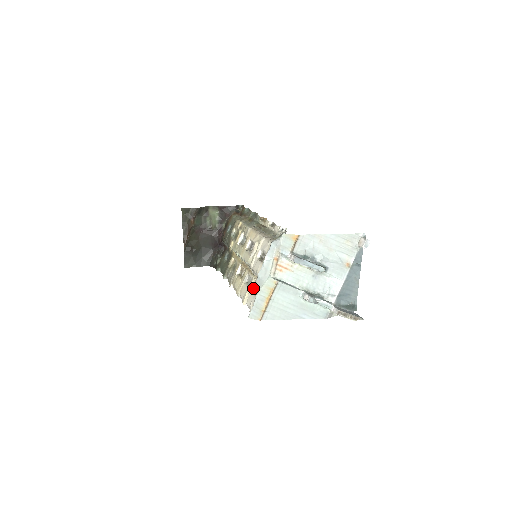
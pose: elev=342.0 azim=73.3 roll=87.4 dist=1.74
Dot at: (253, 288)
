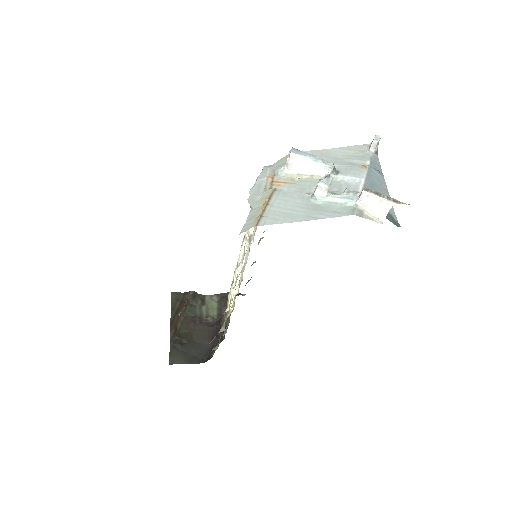
Dot at: (249, 245)
